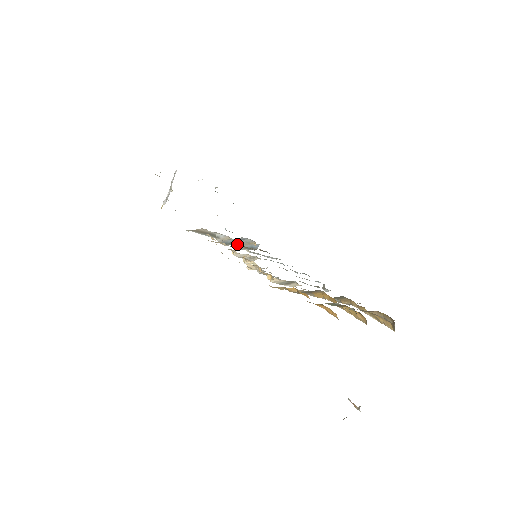
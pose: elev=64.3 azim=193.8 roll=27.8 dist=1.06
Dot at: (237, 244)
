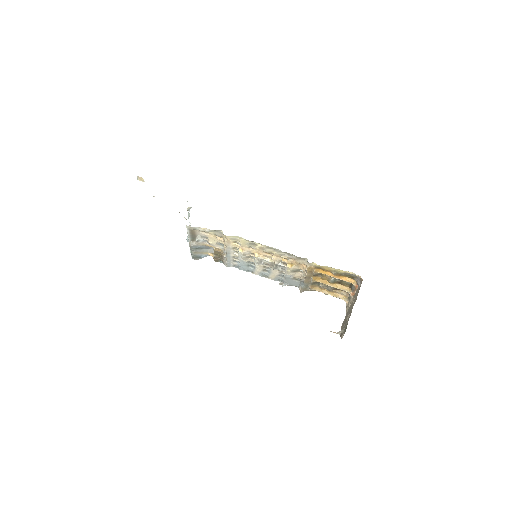
Dot at: (196, 251)
